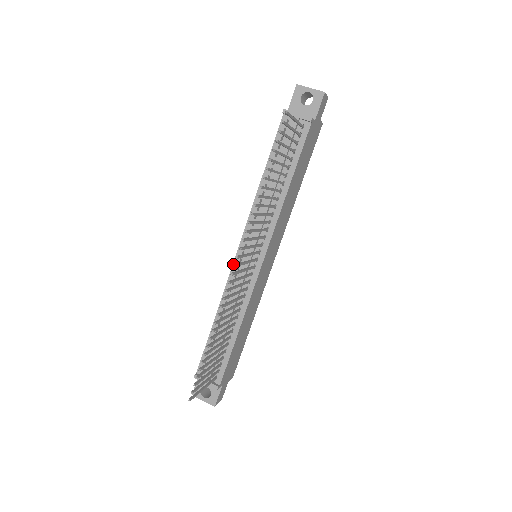
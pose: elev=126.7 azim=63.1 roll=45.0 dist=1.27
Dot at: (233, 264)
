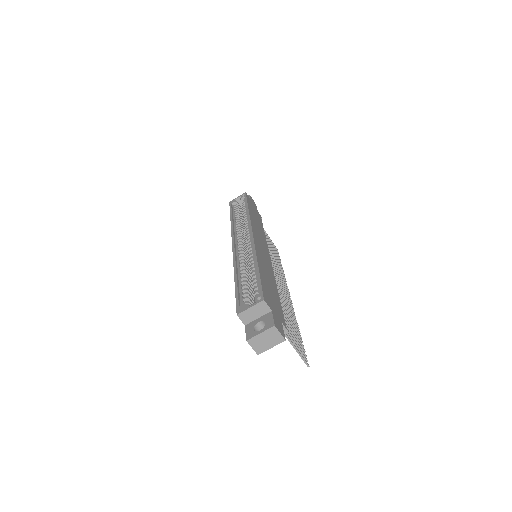
Dot at: occluded
